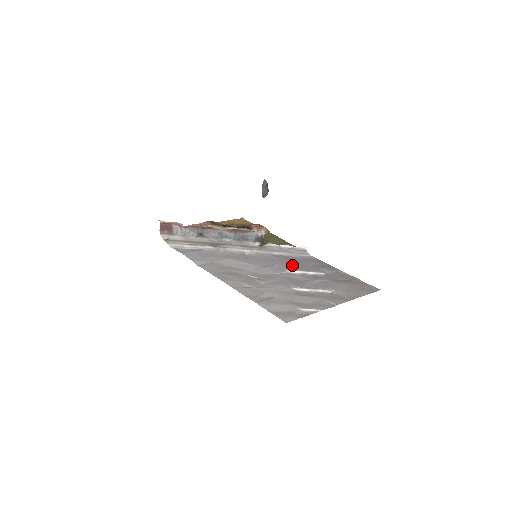
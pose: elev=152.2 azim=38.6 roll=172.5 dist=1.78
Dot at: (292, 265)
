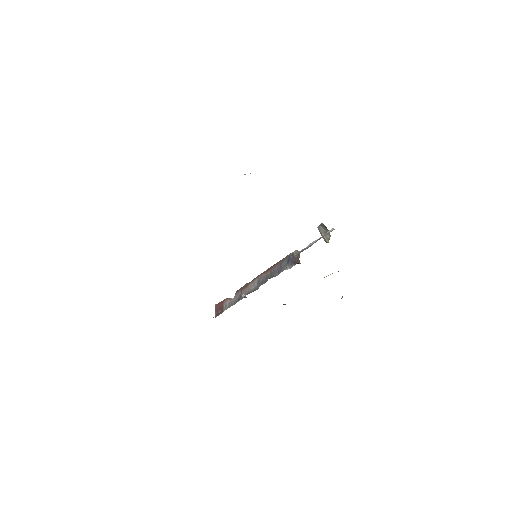
Dot at: occluded
